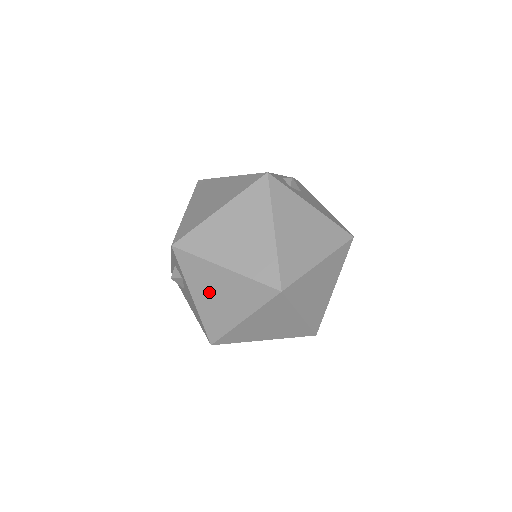
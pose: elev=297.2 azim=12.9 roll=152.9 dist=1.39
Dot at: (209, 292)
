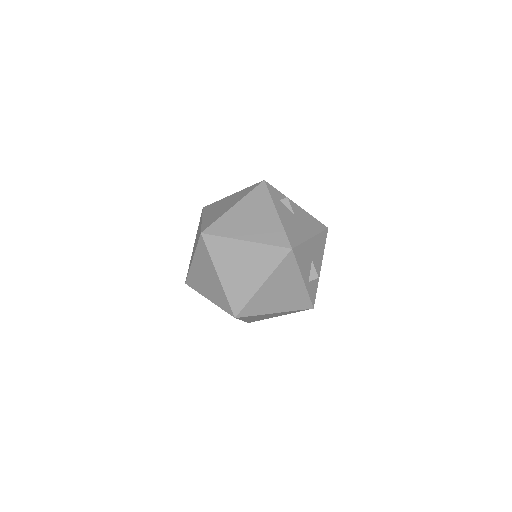
Dot at: occluded
